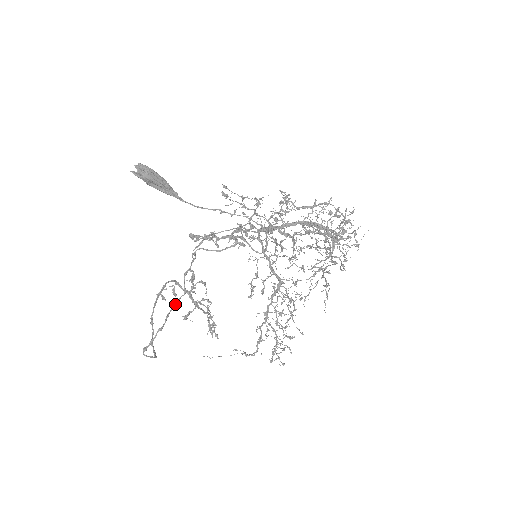
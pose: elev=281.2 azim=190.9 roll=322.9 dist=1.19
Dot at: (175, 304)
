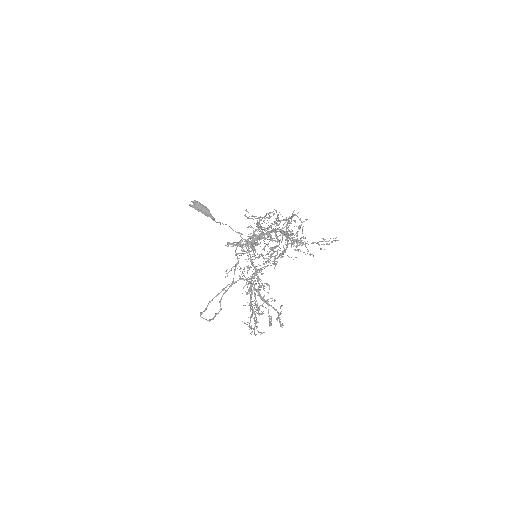
Dot at: (224, 289)
